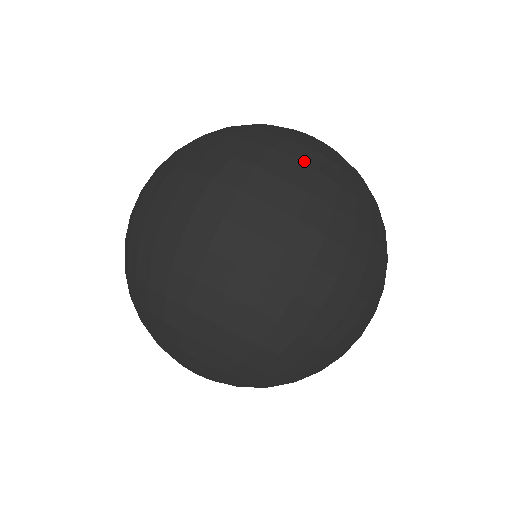
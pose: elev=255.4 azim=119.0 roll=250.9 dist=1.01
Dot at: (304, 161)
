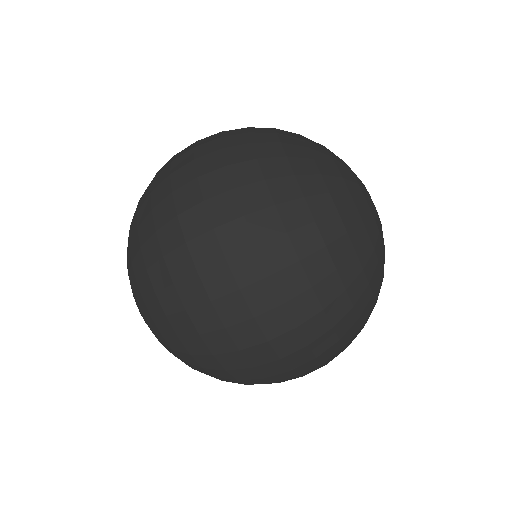
Dot at: (293, 162)
